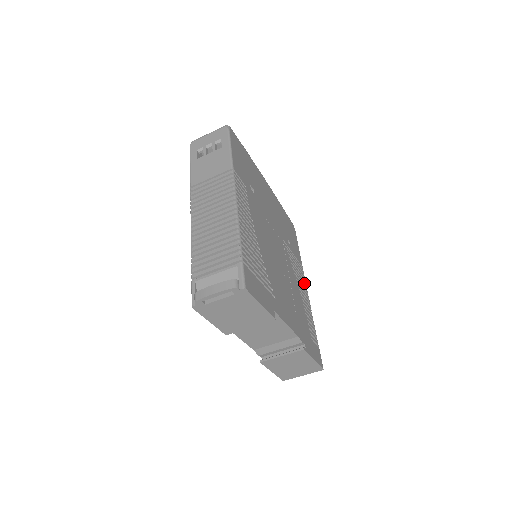
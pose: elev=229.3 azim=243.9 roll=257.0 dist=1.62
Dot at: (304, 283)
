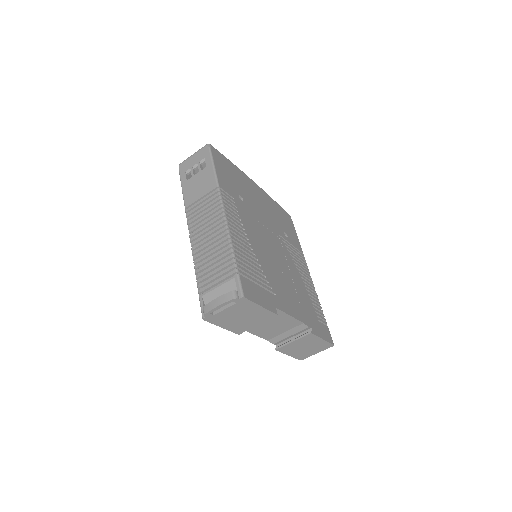
Dot at: (306, 269)
